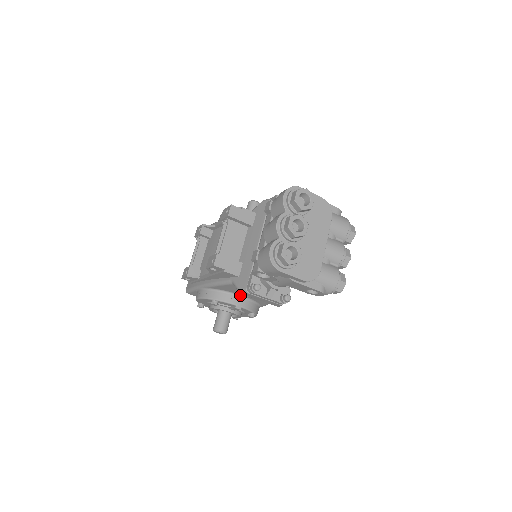
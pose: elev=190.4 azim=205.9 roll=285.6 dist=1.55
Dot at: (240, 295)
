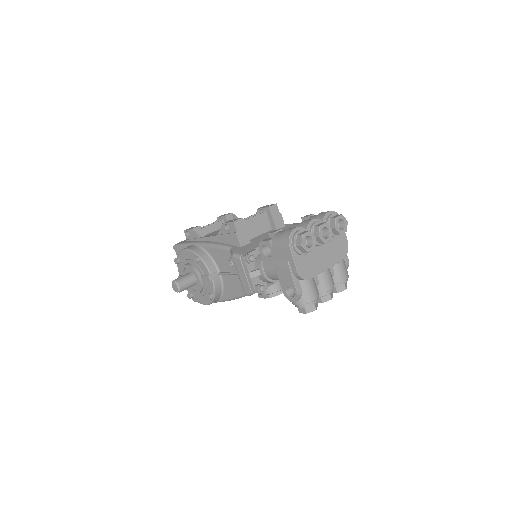
Dot at: (220, 271)
